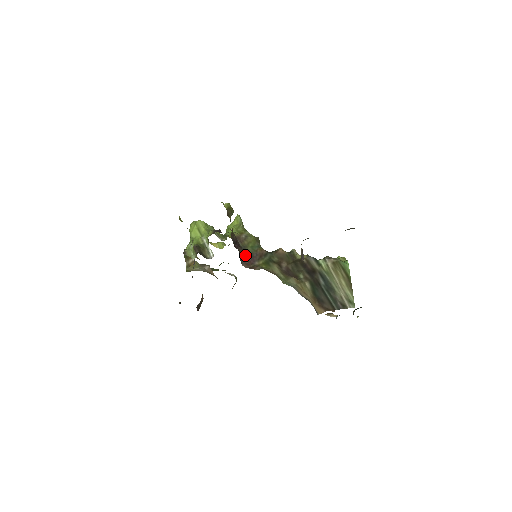
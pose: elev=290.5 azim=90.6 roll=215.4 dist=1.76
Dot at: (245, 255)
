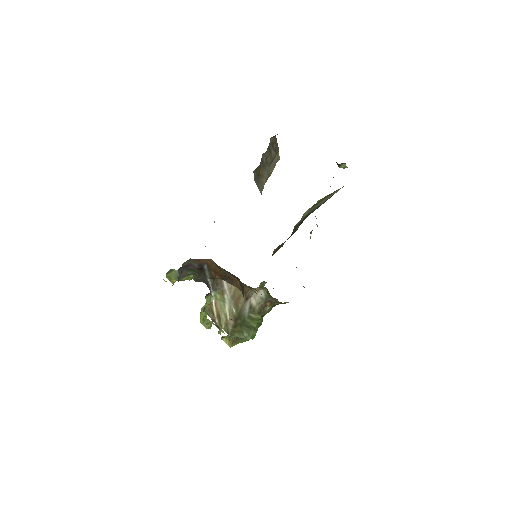
Dot at: occluded
